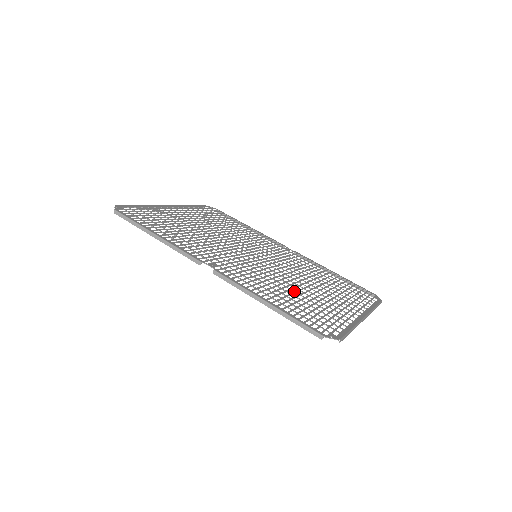
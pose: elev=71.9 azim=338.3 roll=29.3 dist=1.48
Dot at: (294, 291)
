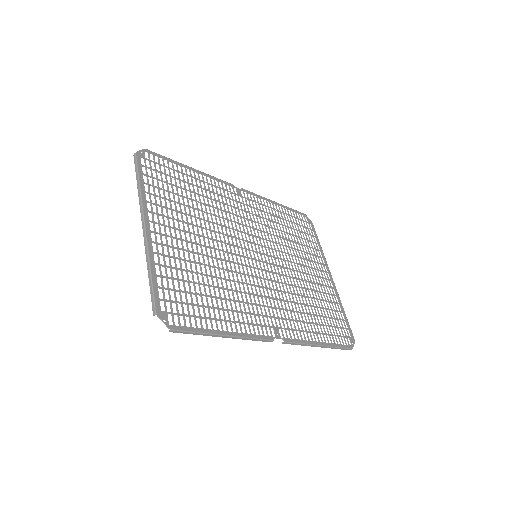
Dot at: (308, 297)
